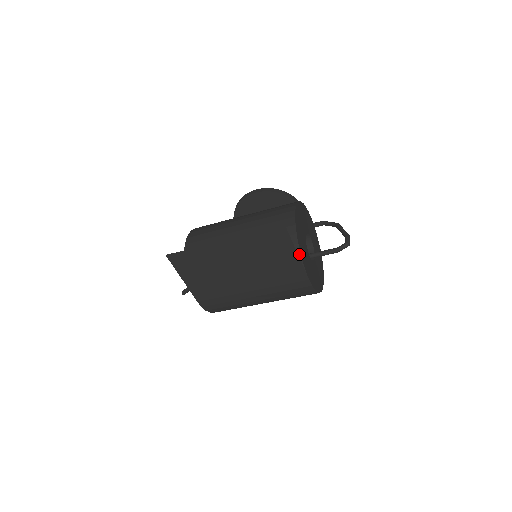
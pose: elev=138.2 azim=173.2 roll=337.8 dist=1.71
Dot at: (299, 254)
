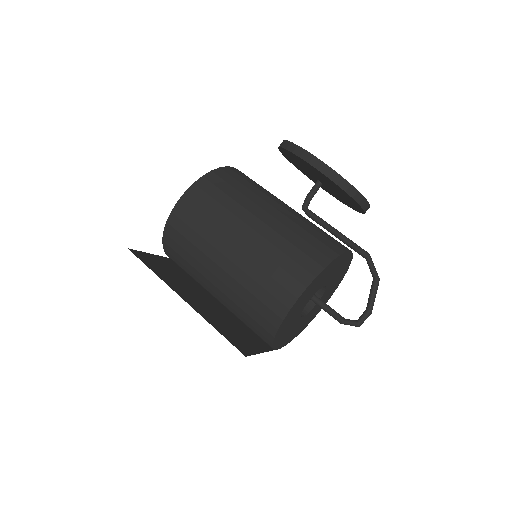
Dot at: (271, 342)
